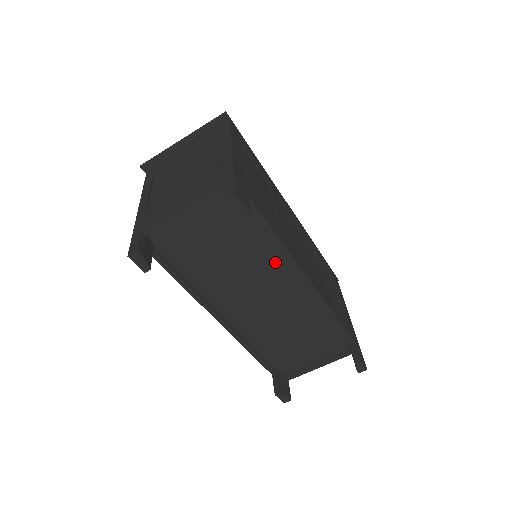
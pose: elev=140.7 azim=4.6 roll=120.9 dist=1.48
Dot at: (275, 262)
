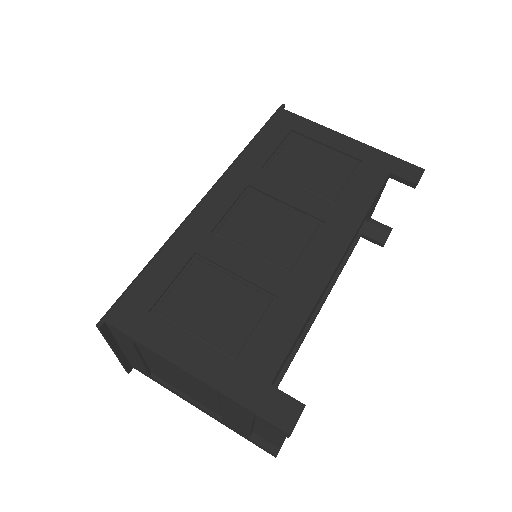
Dot at: occluded
